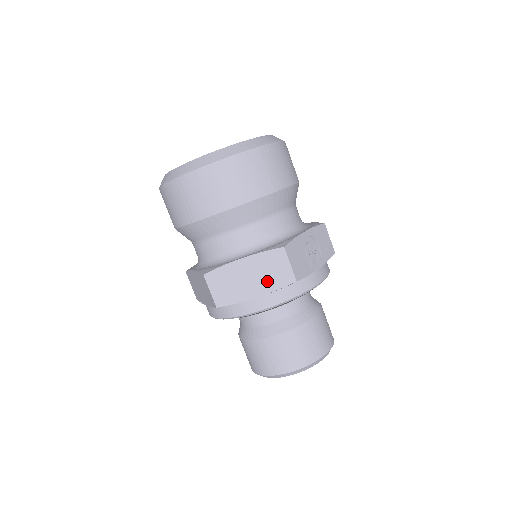
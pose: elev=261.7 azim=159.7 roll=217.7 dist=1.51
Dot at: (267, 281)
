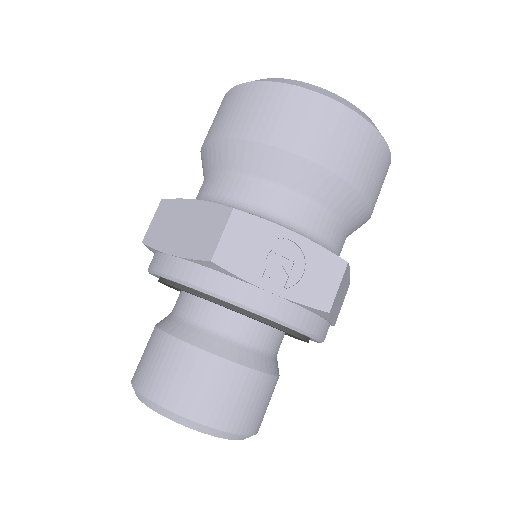
Dot at: (191, 241)
